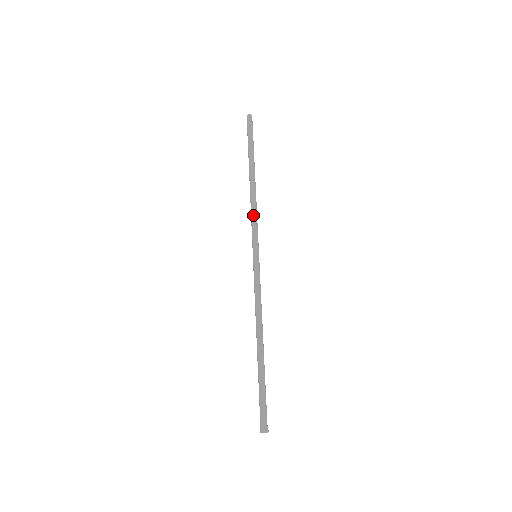
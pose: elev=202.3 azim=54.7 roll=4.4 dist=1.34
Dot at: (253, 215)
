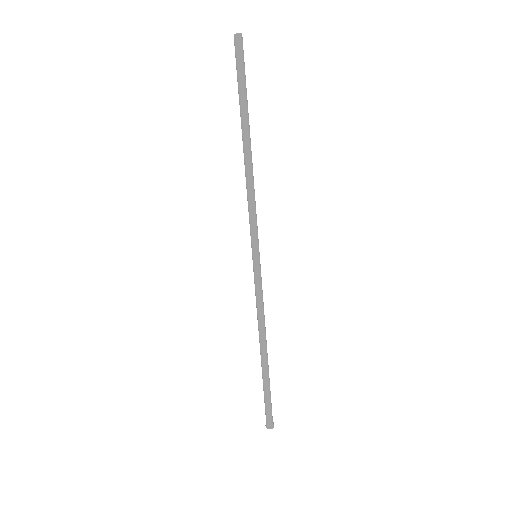
Dot at: (249, 204)
